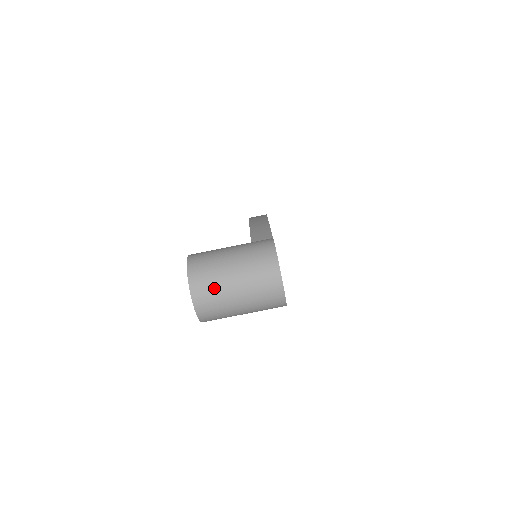
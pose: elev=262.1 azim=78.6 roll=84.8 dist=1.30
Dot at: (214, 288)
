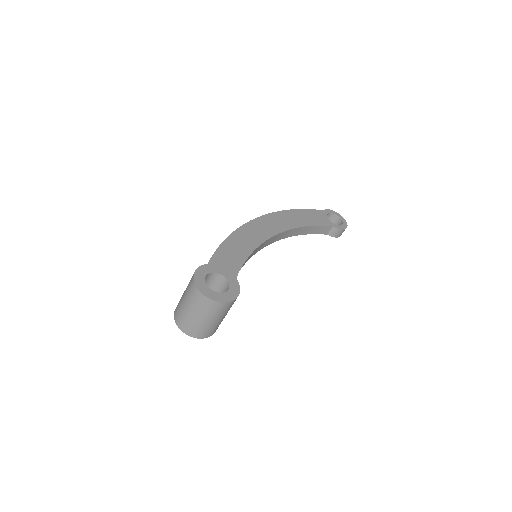
Dot at: (185, 320)
